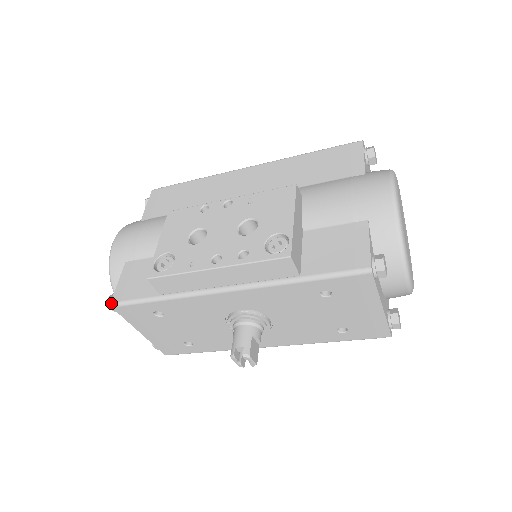
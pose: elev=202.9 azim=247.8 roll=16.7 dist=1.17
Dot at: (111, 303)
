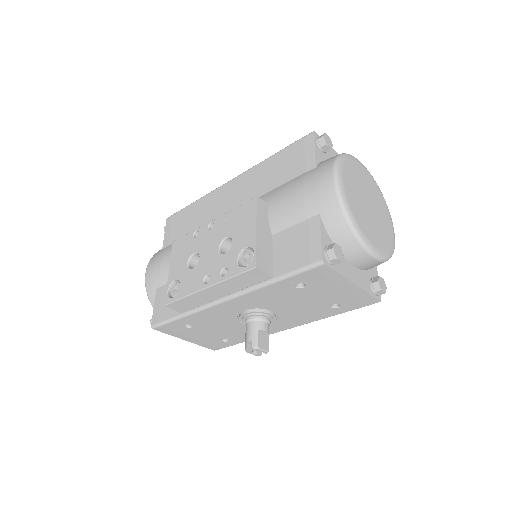
Dot at: (151, 326)
